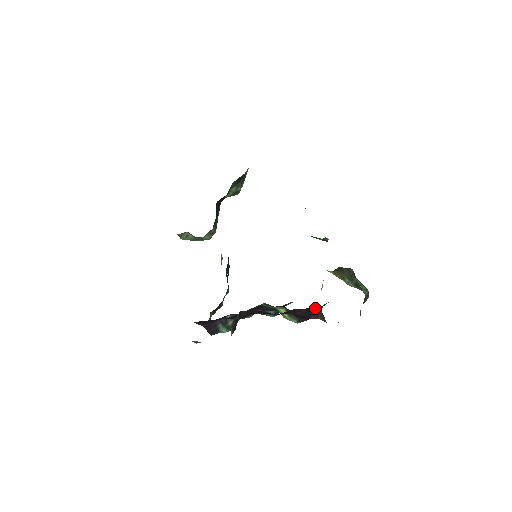
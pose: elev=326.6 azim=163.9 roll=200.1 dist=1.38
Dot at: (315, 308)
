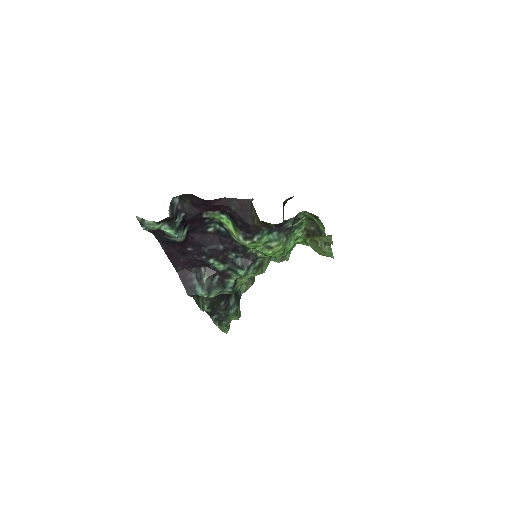
Dot at: (246, 201)
